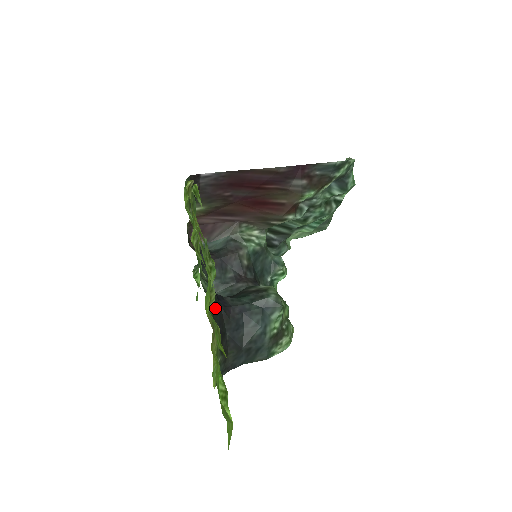
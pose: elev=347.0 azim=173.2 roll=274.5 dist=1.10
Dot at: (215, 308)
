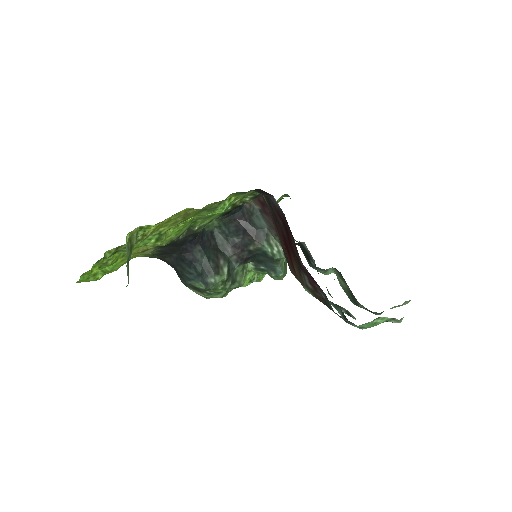
Dot at: (171, 245)
